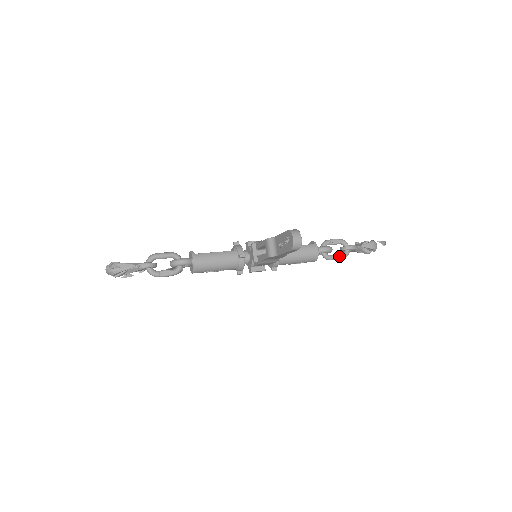
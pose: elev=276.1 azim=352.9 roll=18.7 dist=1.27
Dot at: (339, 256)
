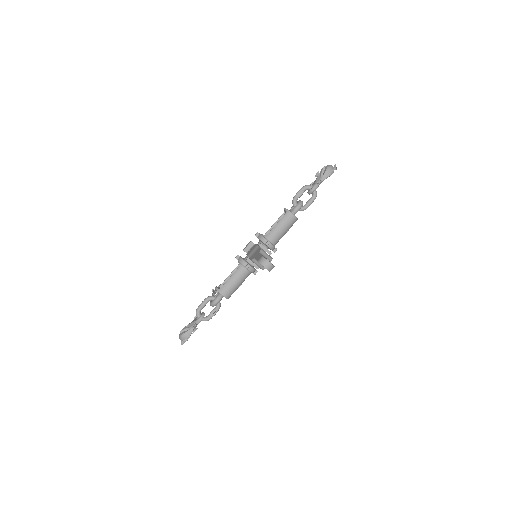
Dot at: (311, 201)
